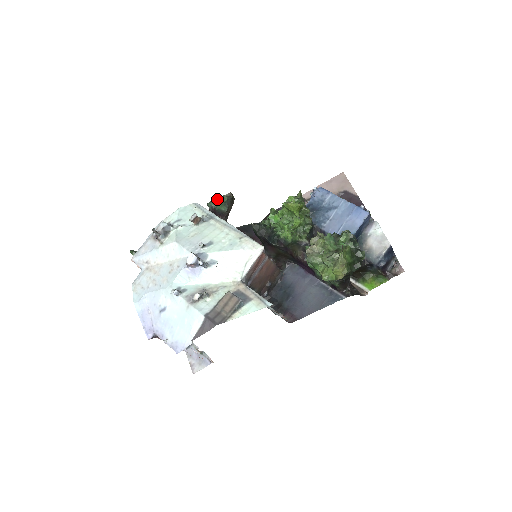
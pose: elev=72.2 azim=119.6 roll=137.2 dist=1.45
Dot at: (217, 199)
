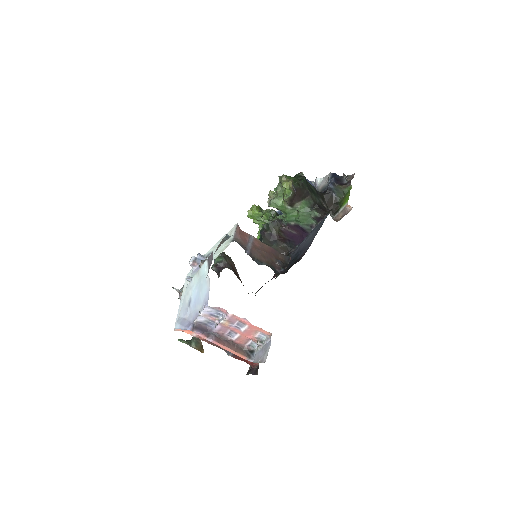
Dot at: (215, 260)
